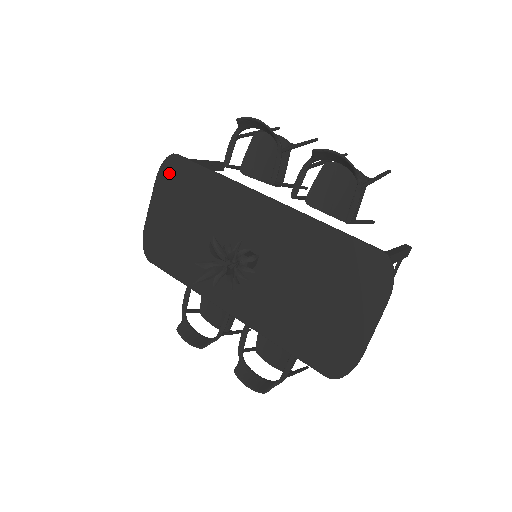
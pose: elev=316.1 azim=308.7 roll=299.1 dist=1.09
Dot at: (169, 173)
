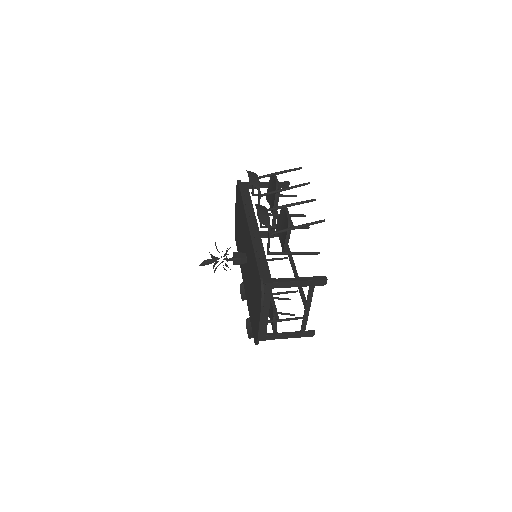
Dot at: (237, 191)
